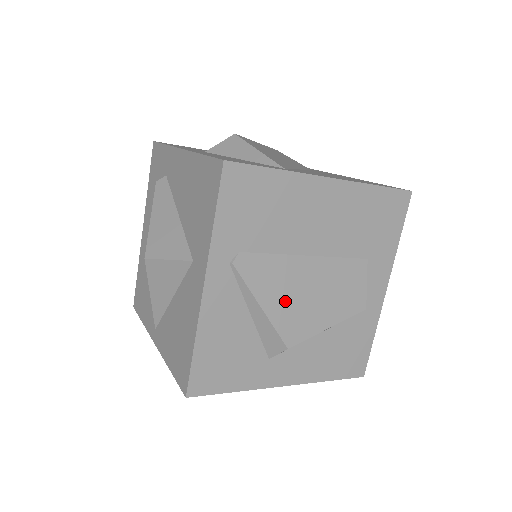
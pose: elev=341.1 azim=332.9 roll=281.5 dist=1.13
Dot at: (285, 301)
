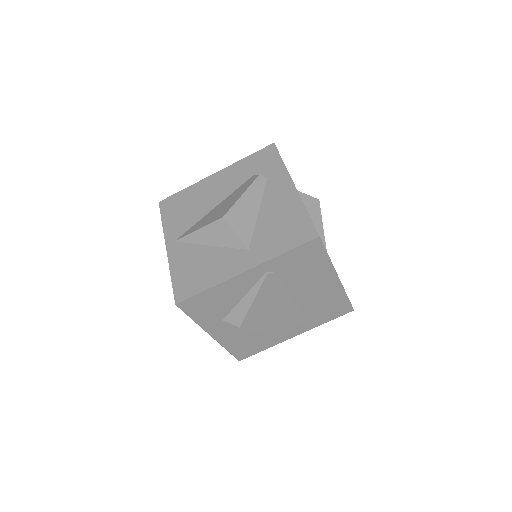
Dot at: (263, 307)
